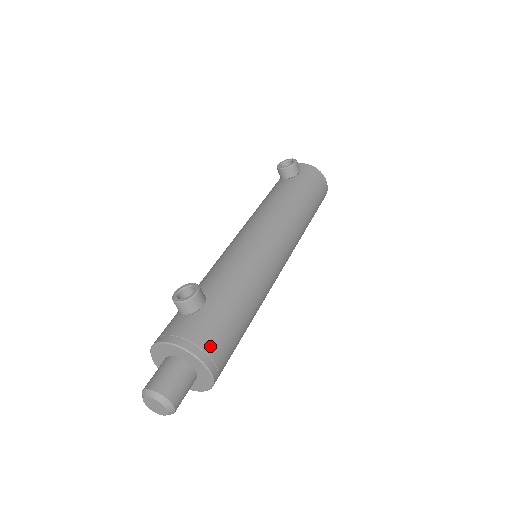
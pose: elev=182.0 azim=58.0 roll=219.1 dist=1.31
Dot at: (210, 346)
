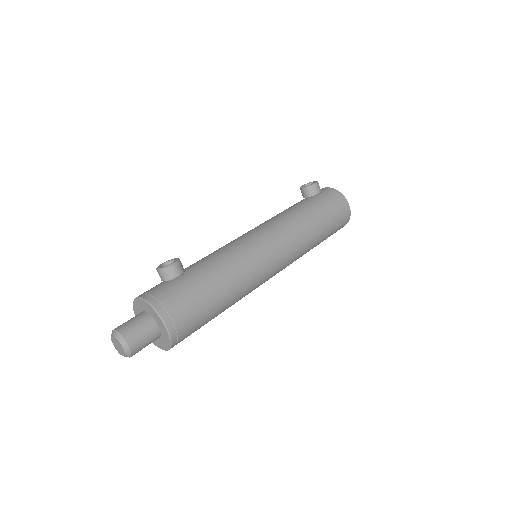
Dot at: (172, 306)
